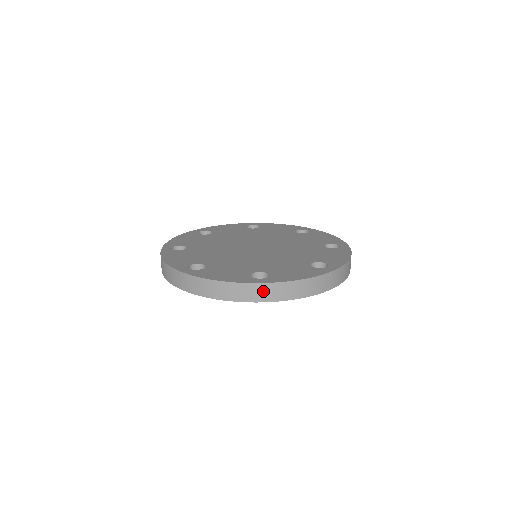
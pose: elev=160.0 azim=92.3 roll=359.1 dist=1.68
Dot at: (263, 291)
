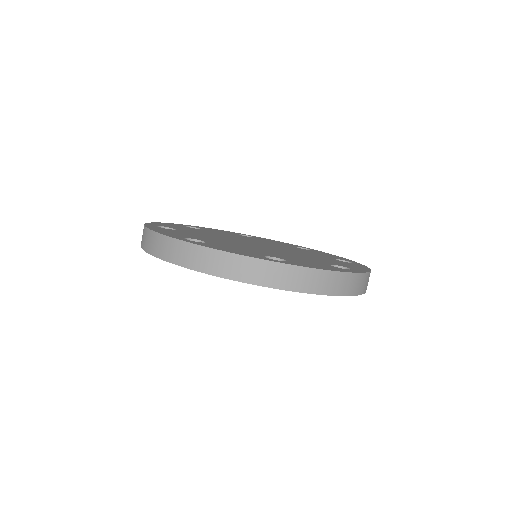
Dot at: (177, 250)
